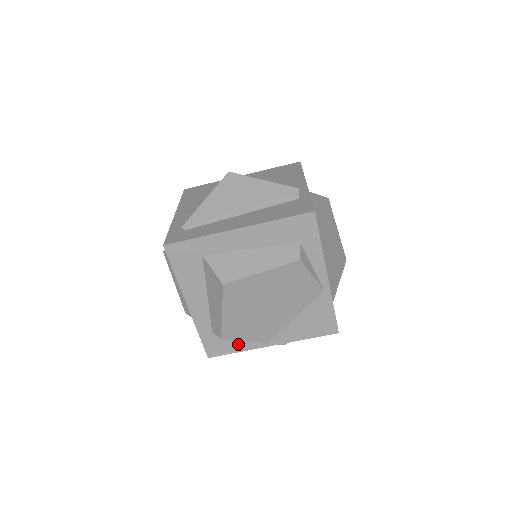
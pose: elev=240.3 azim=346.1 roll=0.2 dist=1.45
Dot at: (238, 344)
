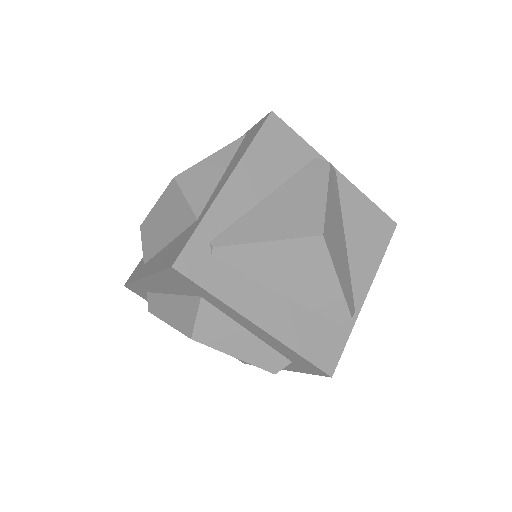
Dot at: occluded
